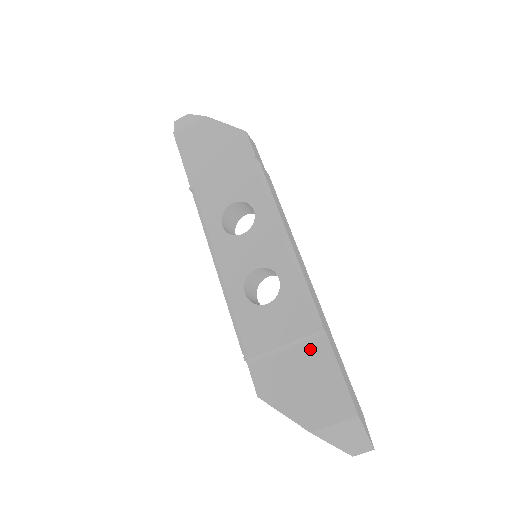
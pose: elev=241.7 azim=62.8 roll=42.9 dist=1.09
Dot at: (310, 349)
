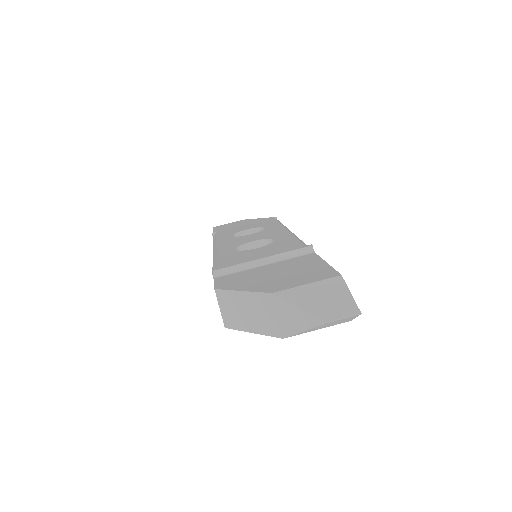
Dot at: (293, 260)
